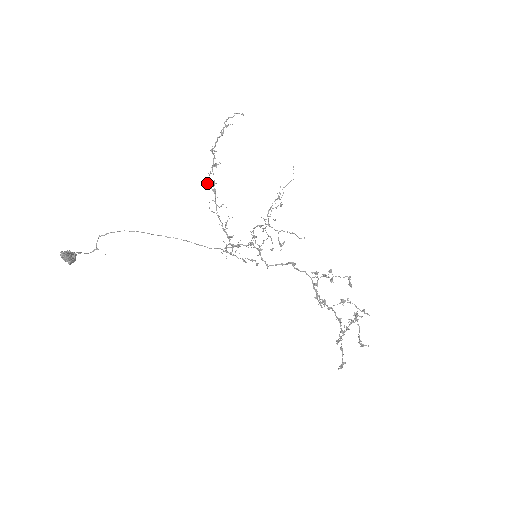
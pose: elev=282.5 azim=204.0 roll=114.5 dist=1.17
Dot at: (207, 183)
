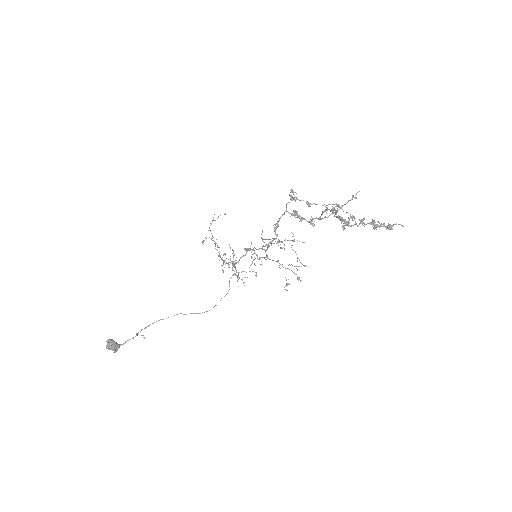
Dot at: (202, 242)
